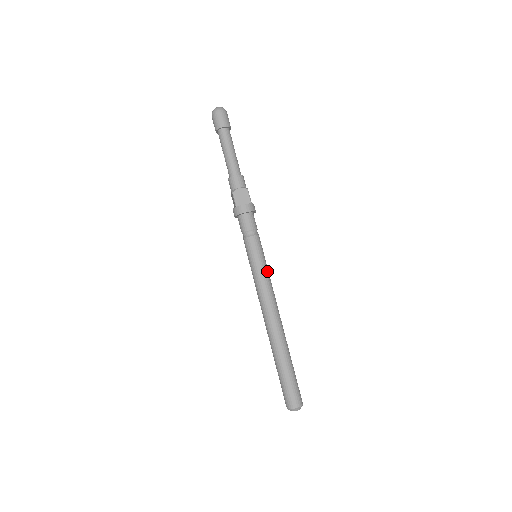
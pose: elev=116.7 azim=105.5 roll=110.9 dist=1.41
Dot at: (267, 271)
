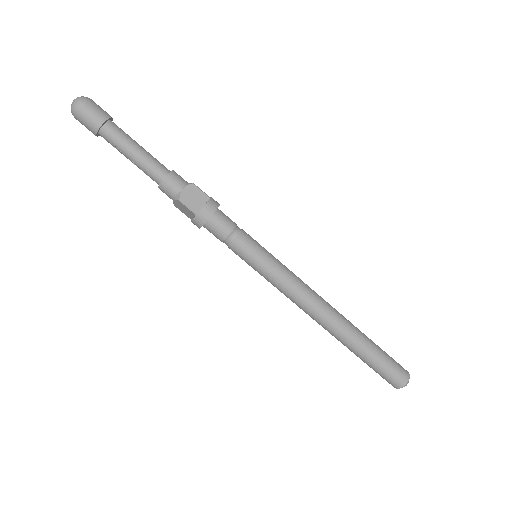
Dot at: (281, 264)
